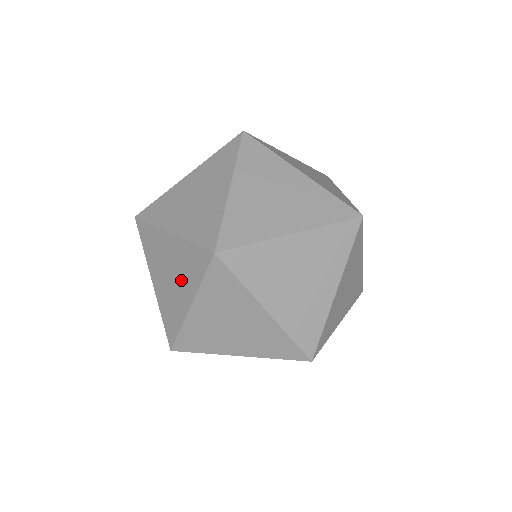
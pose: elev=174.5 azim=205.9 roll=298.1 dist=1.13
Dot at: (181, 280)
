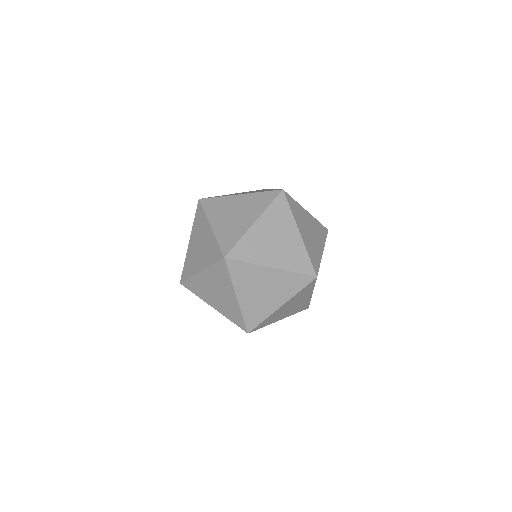
Dot at: occluded
